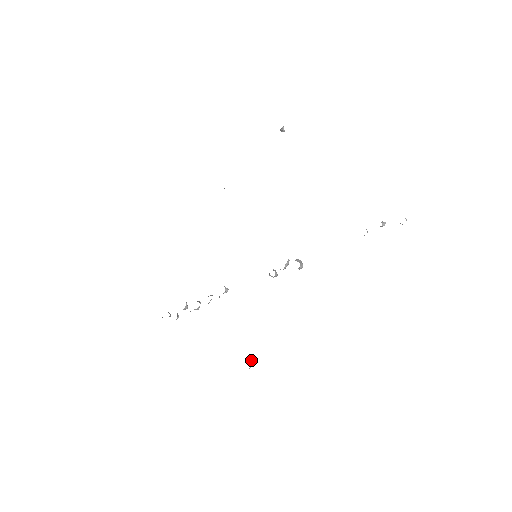
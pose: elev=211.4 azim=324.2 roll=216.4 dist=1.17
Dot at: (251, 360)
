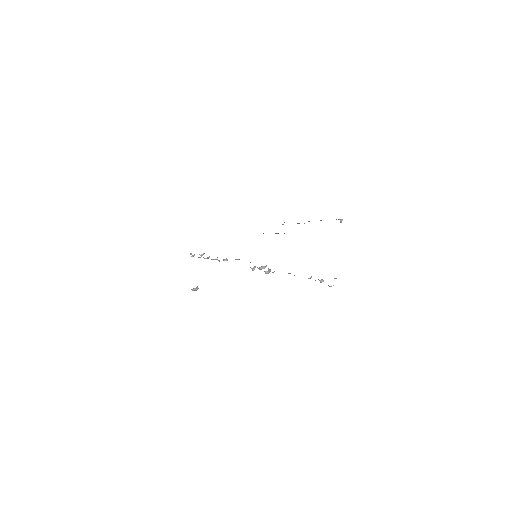
Dot at: (197, 288)
